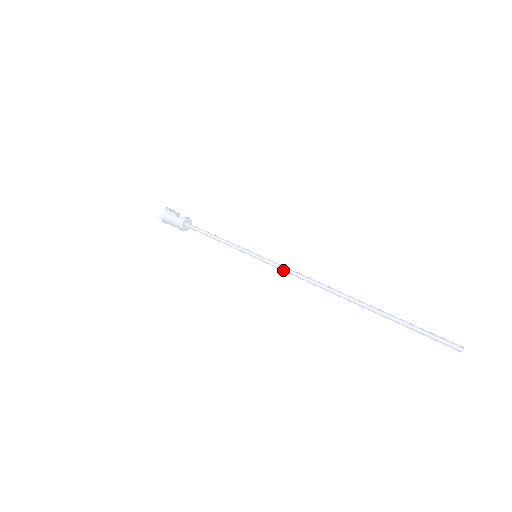
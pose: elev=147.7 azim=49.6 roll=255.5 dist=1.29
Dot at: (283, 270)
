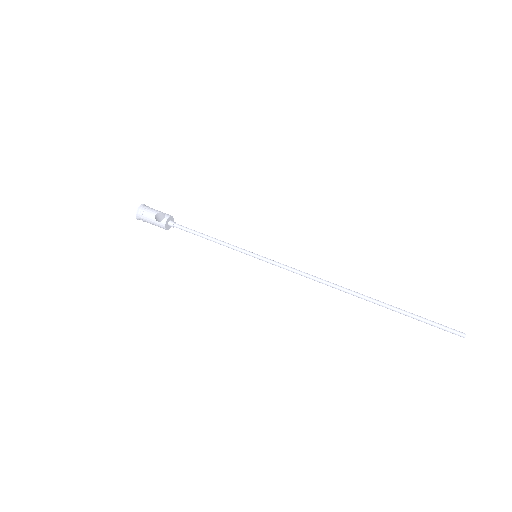
Dot at: (288, 270)
